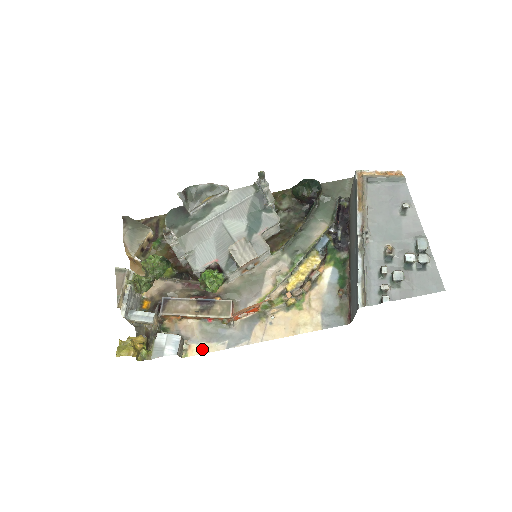
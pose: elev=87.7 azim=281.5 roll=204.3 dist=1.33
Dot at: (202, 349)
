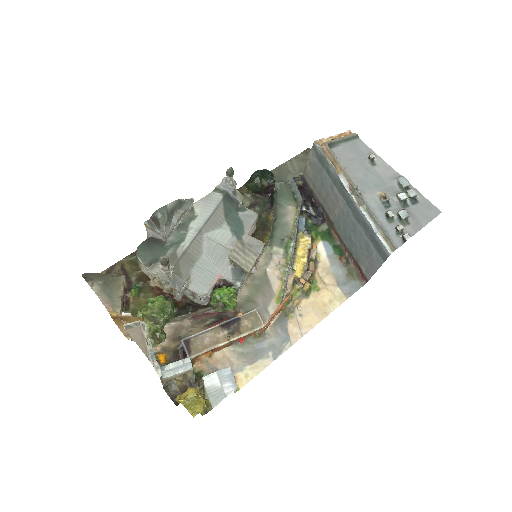
Dot at: (250, 374)
